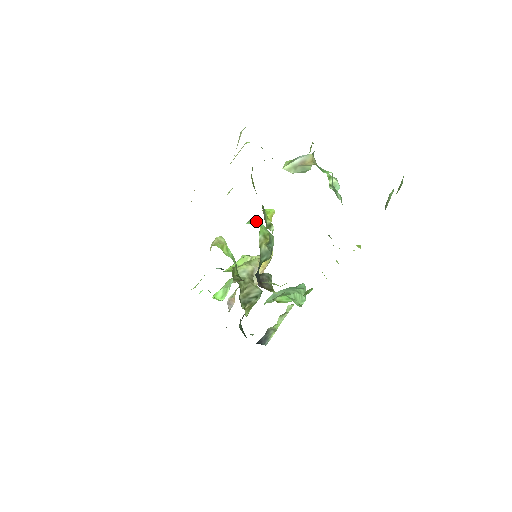
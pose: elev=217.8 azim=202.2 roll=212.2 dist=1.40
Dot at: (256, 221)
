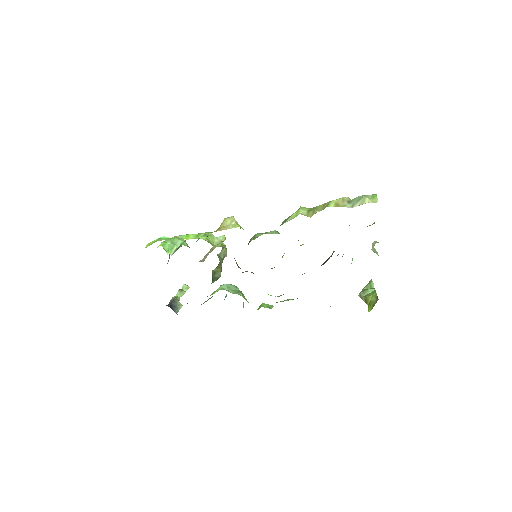
Dot at: occluded
